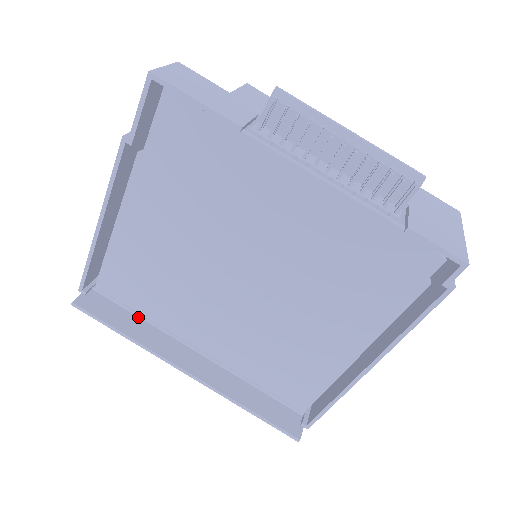
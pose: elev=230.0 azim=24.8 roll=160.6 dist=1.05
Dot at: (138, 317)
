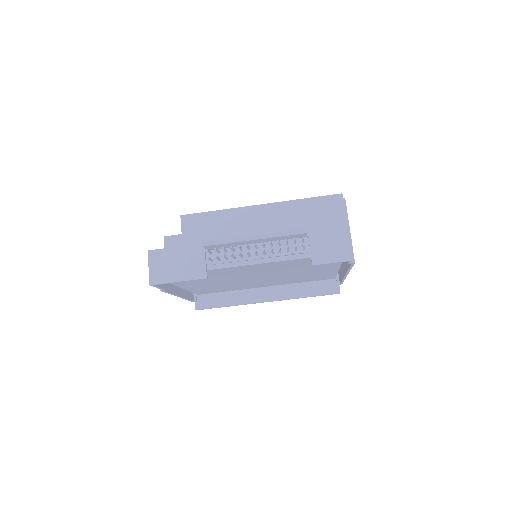
Dot at: (226, 292)
